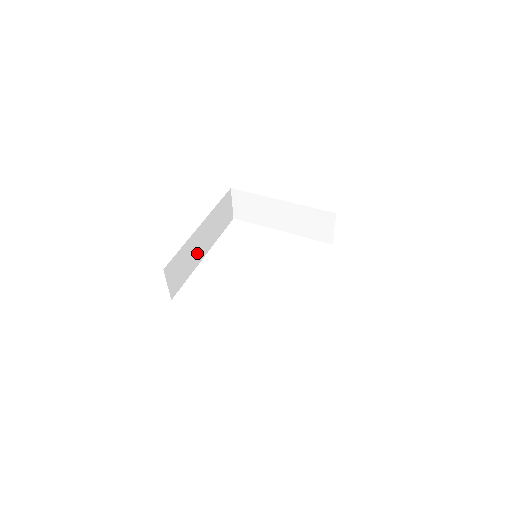
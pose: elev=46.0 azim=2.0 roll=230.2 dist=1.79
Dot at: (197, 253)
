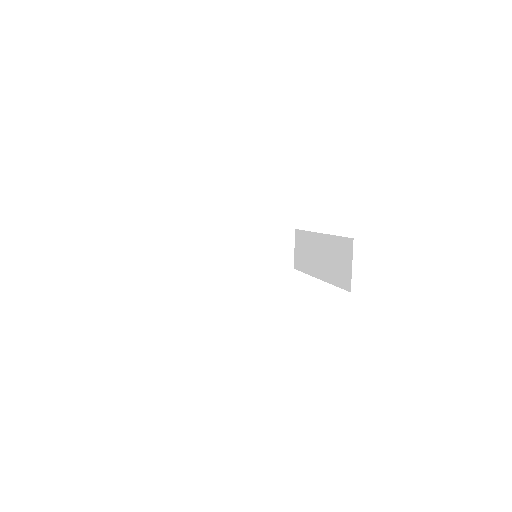
Dot at: occluded
